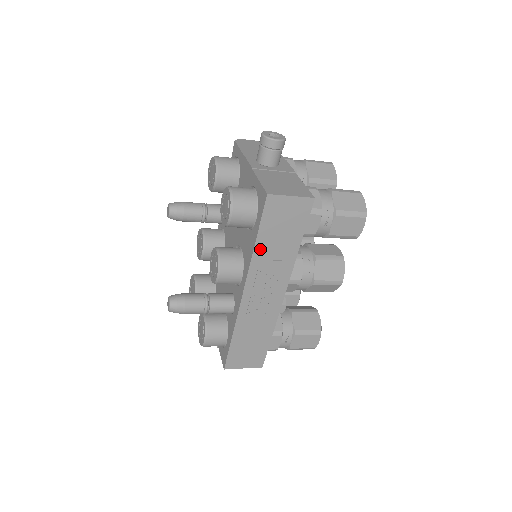
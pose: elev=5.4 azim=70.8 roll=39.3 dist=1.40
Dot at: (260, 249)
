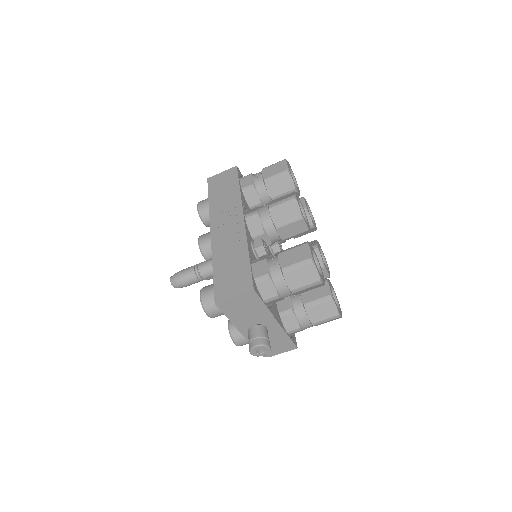
Dot at: (213, 203)
